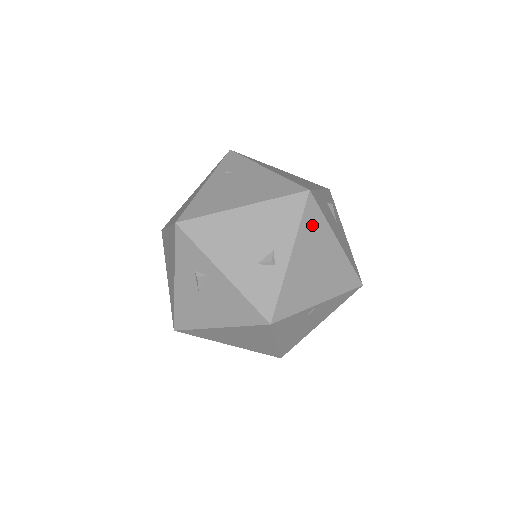
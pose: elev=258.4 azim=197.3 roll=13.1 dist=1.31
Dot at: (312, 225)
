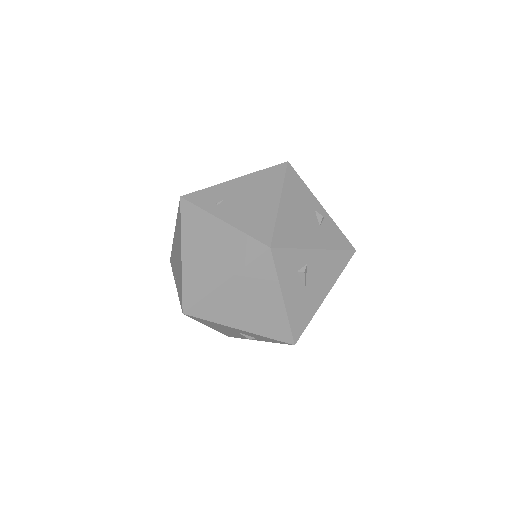
Dot at: occluded
